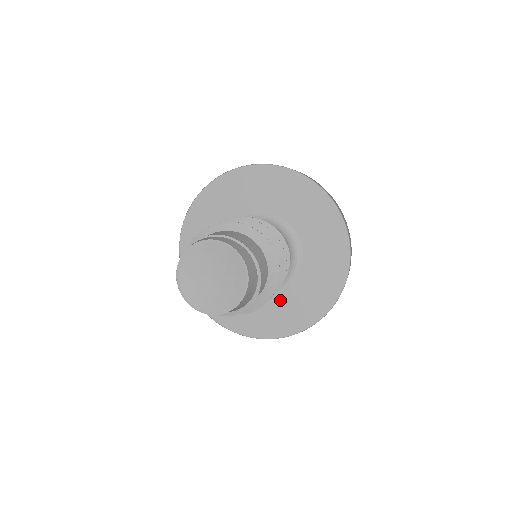
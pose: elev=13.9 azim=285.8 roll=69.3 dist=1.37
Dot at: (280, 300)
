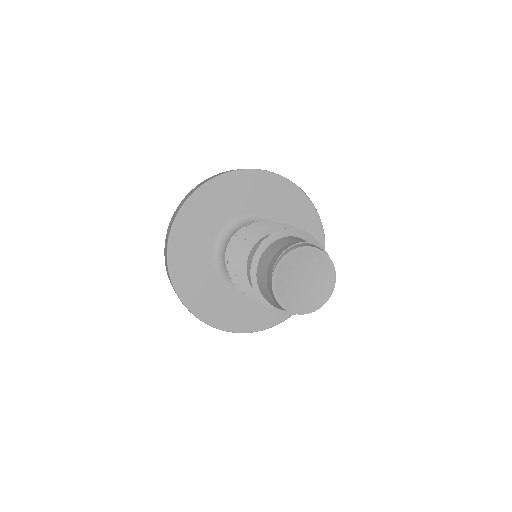
Dot at: occluded
